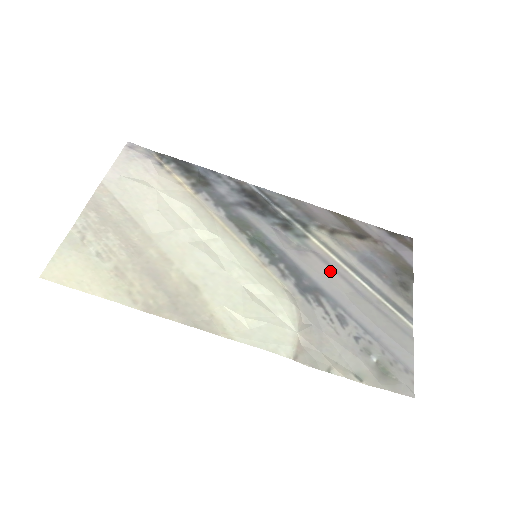
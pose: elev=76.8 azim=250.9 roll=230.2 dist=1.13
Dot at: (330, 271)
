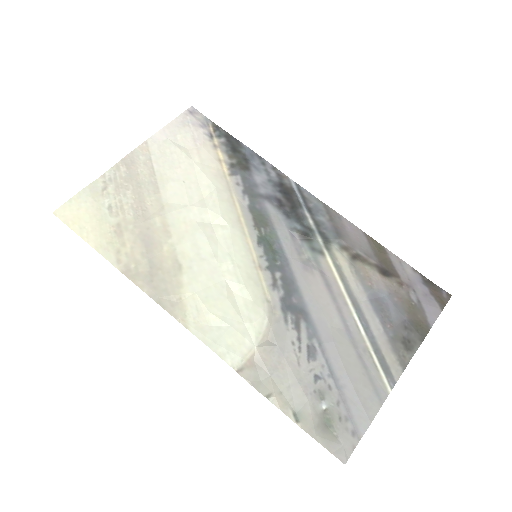
Dot at: (328, 298)
